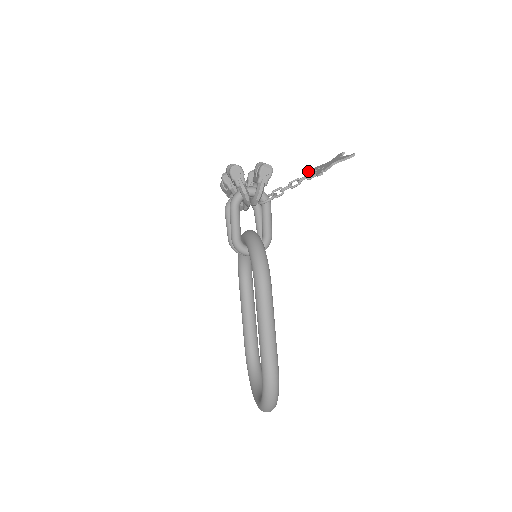
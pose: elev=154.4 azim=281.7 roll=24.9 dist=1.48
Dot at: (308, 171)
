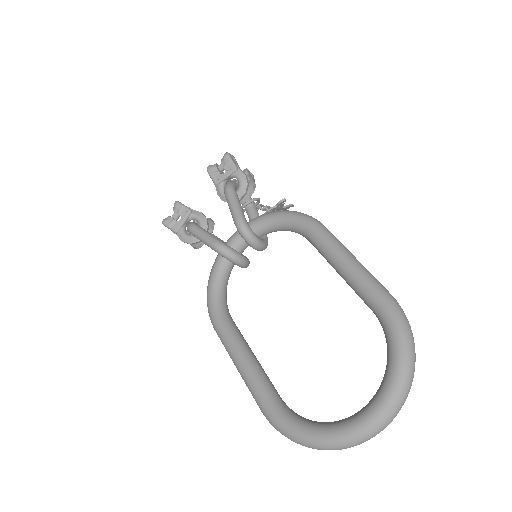
Dot at: (266, 205)
